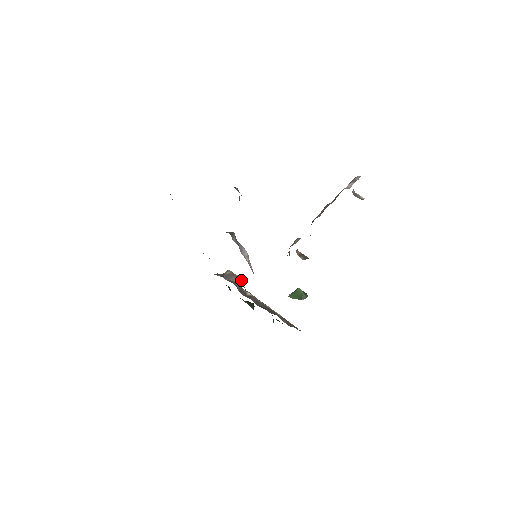
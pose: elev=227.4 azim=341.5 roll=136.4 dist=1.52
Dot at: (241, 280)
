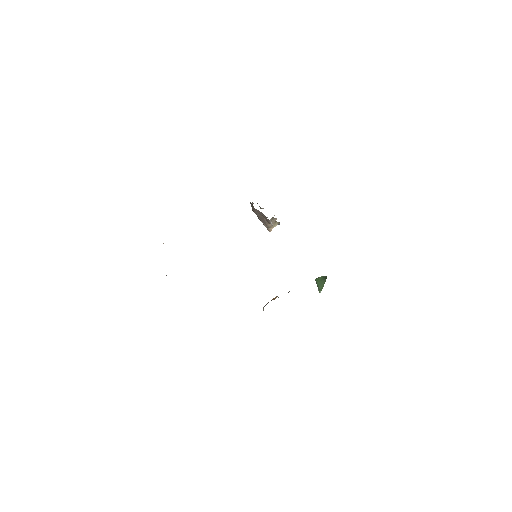
Dot at: (276, 296)
